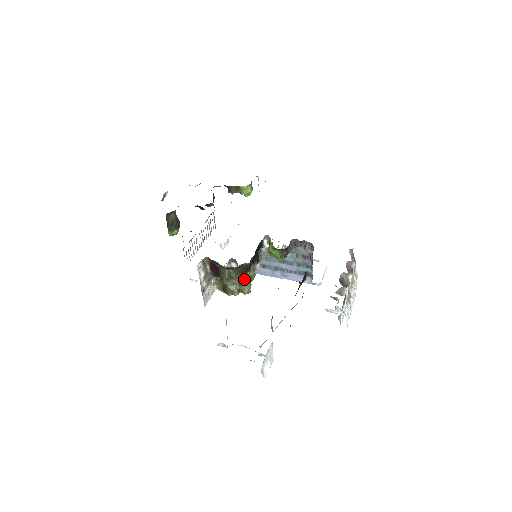
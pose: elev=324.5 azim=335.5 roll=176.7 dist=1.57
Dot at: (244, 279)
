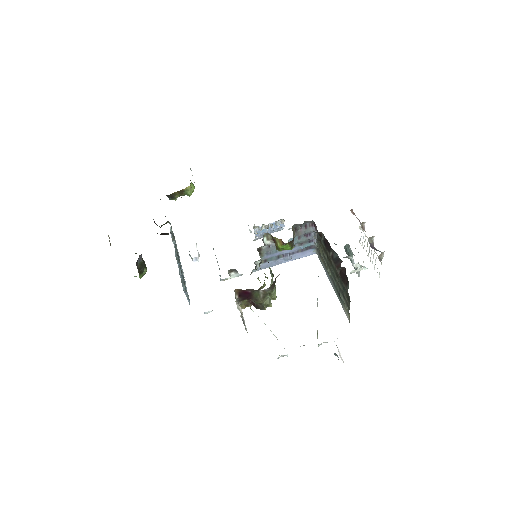
Dot at: occluded
